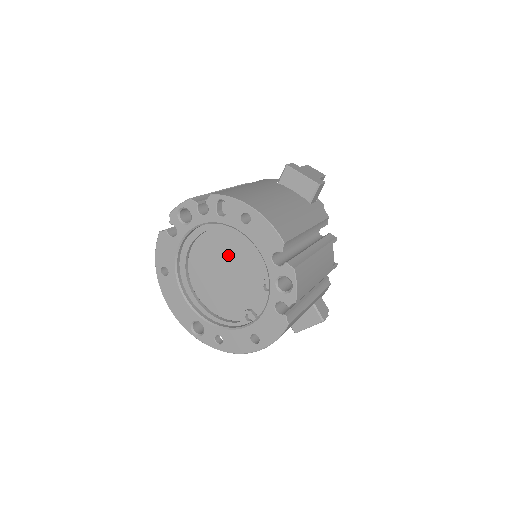
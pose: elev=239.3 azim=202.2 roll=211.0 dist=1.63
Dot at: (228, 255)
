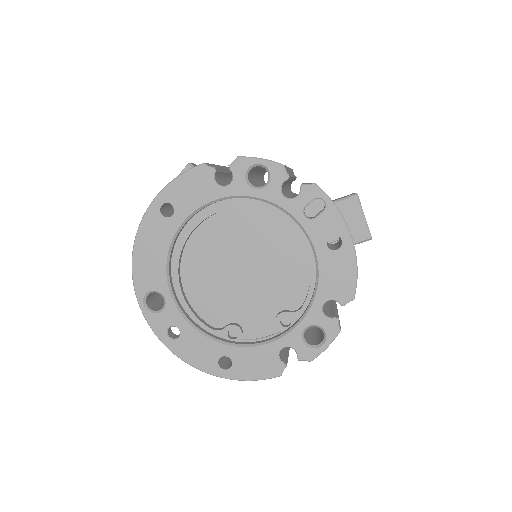
Dot at: (265, 254)
